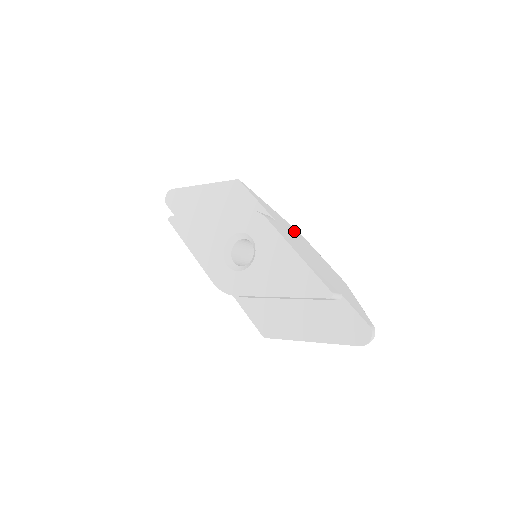
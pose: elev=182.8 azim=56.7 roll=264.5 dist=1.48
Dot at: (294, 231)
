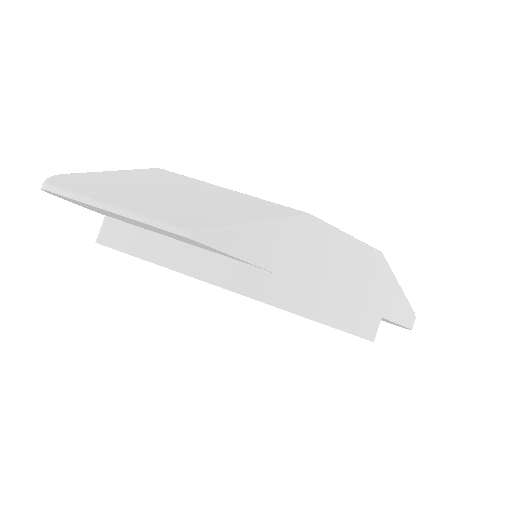
Dot at: (305, 239)
